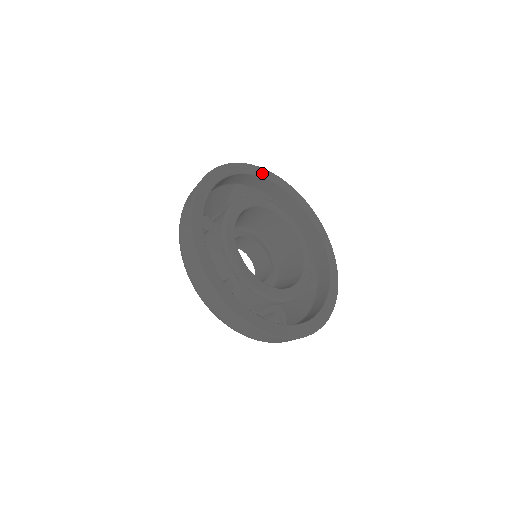
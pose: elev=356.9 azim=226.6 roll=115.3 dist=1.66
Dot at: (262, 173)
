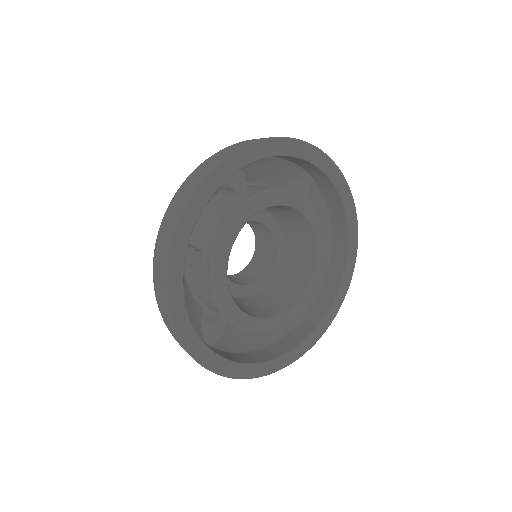
Dot at: (269, 149)
